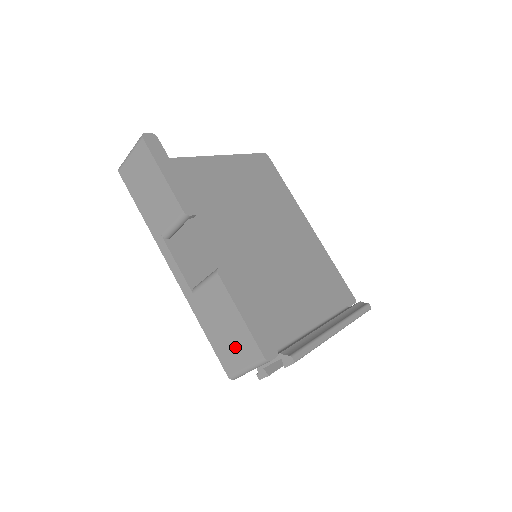
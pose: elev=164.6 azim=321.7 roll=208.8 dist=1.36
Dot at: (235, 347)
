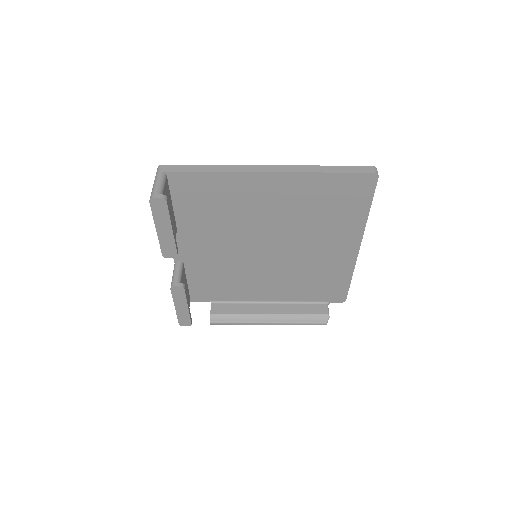
Dot at: occluded
